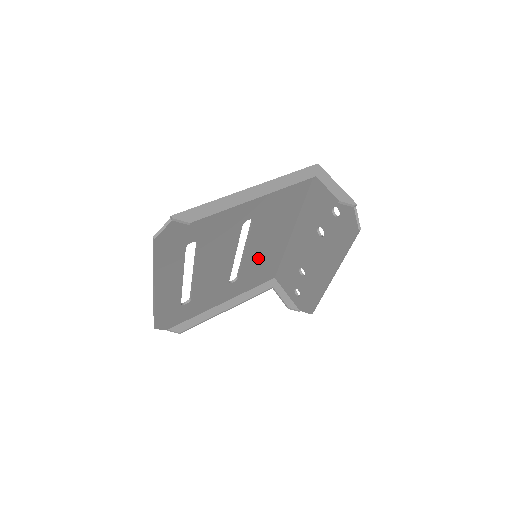
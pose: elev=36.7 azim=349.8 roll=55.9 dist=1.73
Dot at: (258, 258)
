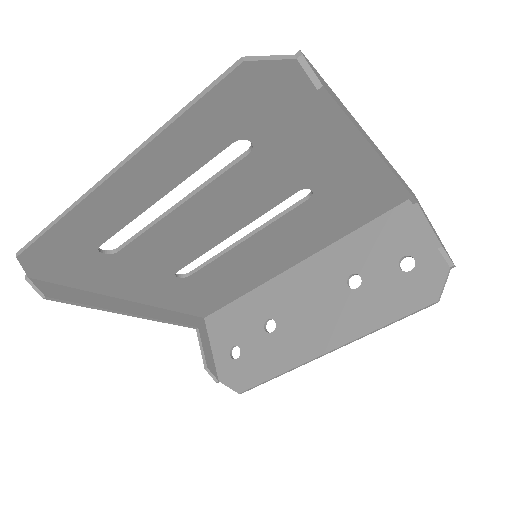
Dot at: (236, 267)
